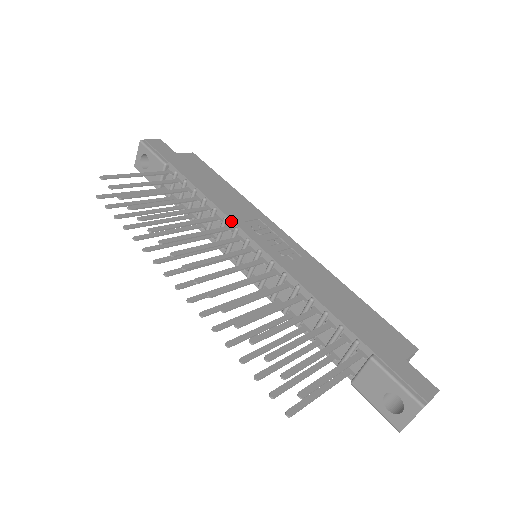
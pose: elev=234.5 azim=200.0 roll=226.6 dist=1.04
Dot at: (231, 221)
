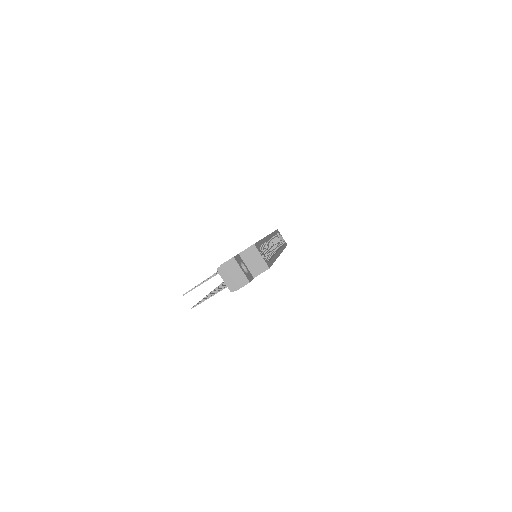
Dot at: occluded
